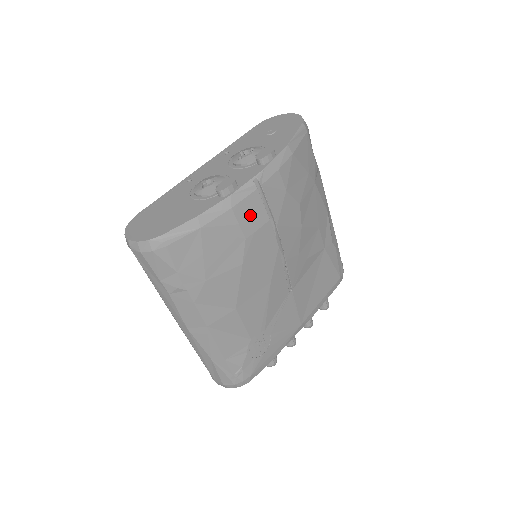
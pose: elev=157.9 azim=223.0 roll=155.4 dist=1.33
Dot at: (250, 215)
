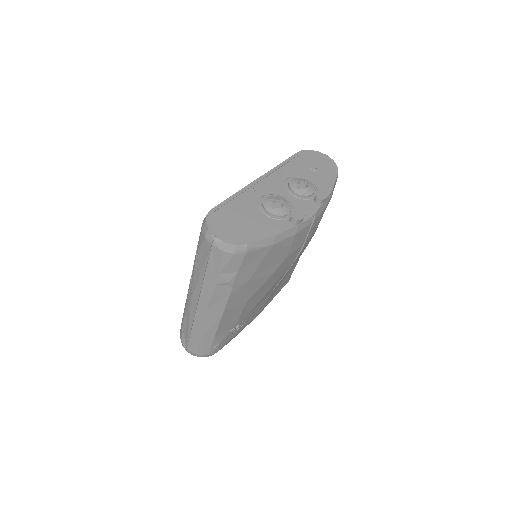
Dot at: (298, 240)
